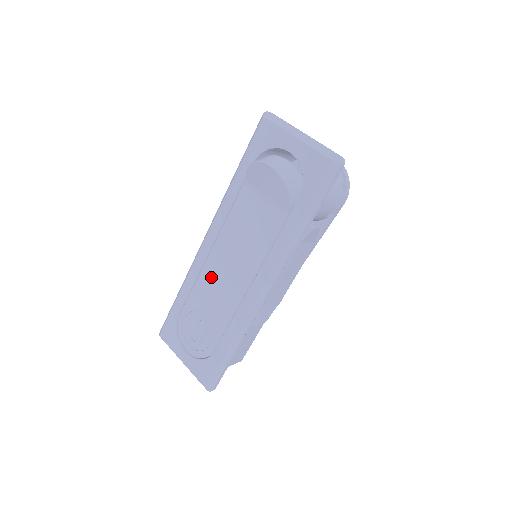
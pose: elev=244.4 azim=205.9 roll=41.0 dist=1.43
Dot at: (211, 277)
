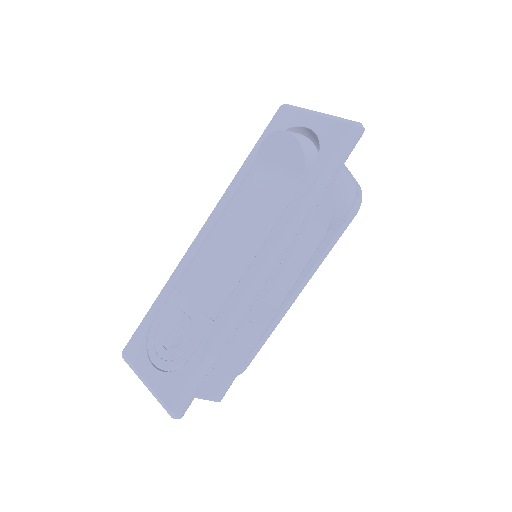
Dot at: (202, 265)
